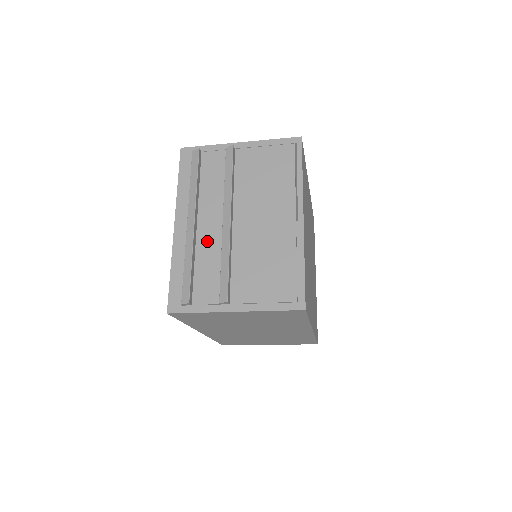
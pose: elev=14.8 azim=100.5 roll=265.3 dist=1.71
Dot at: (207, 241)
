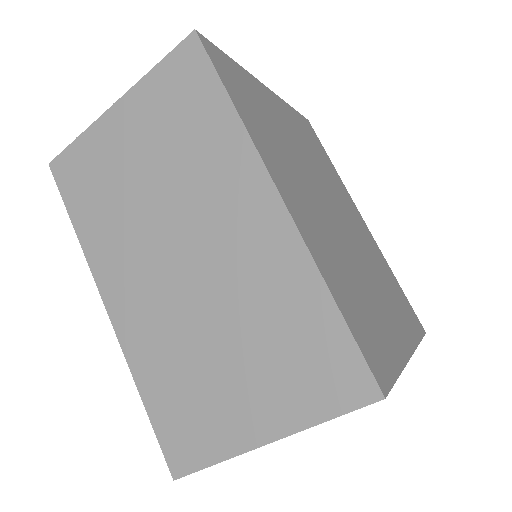
Dot at: occluded
